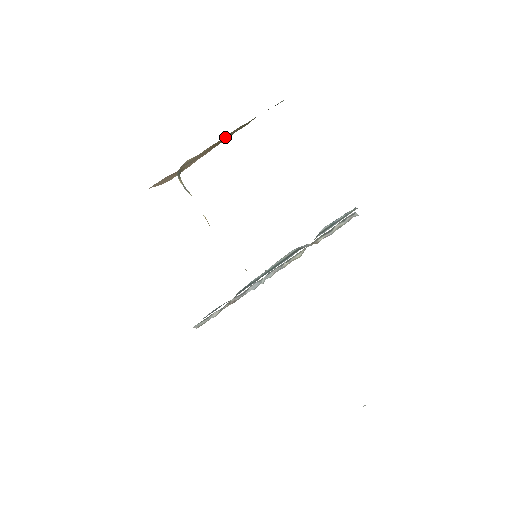
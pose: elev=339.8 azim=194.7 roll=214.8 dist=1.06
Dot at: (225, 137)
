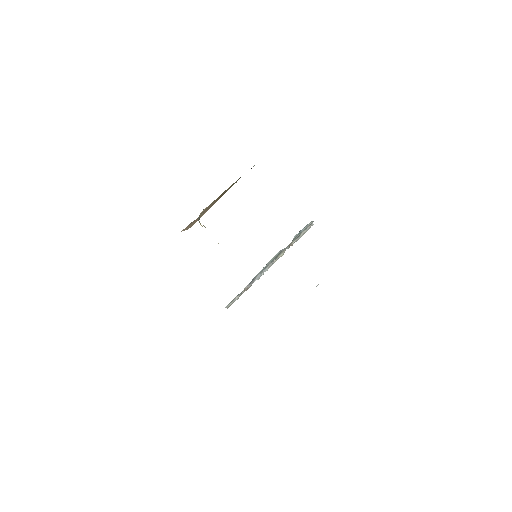
Dot at: (224, 192)
